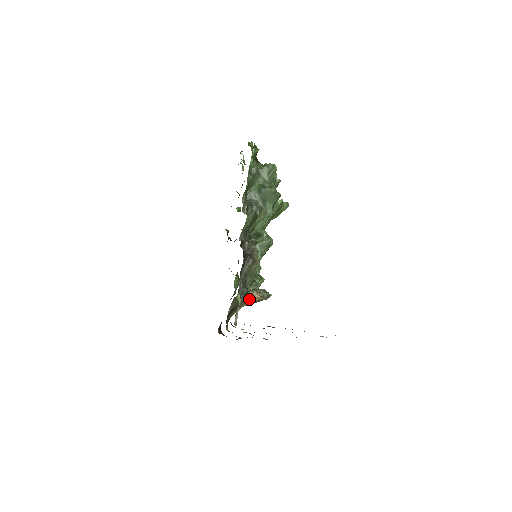
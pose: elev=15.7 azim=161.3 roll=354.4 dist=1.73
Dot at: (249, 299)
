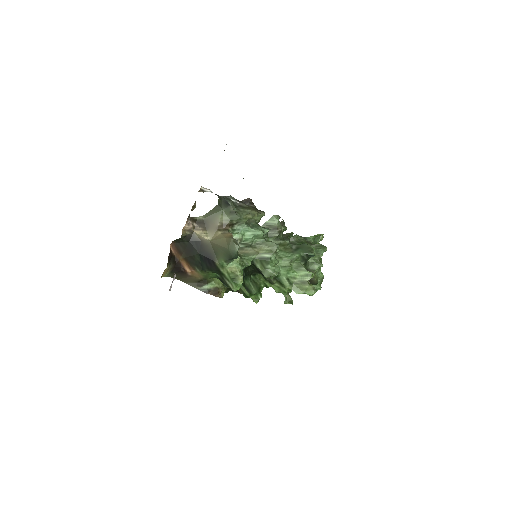
Dot at: (222, 234)
